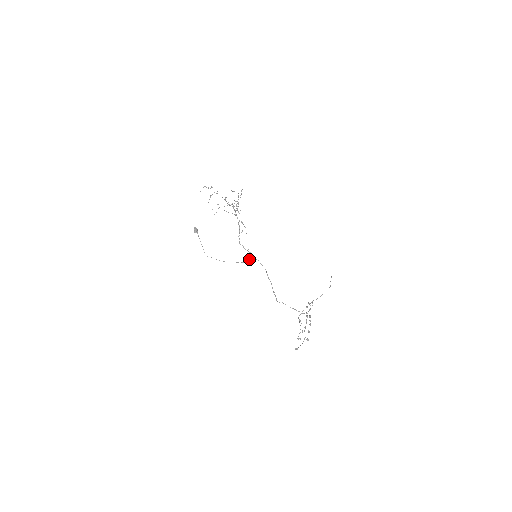
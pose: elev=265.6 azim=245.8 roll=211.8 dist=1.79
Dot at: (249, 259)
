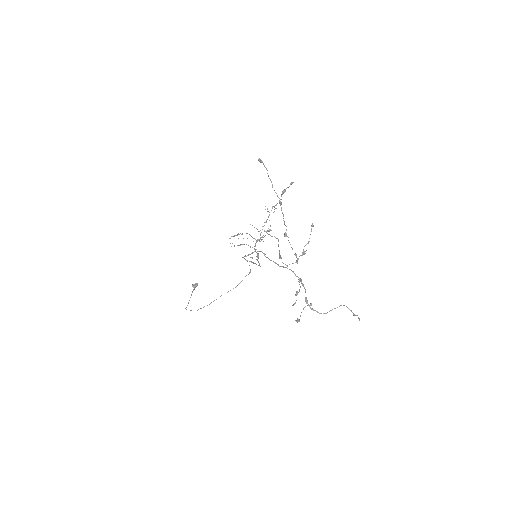
Dot at: occluded
